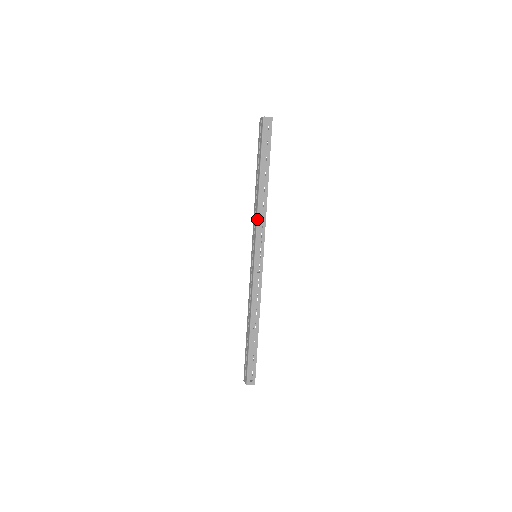
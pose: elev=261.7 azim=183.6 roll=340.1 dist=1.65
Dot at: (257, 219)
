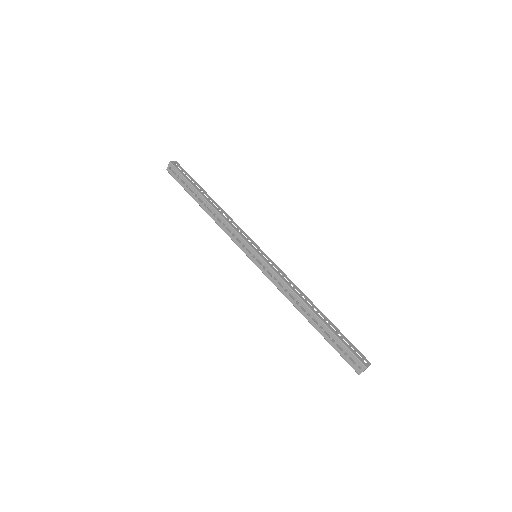
Dot at: (230, 225)
